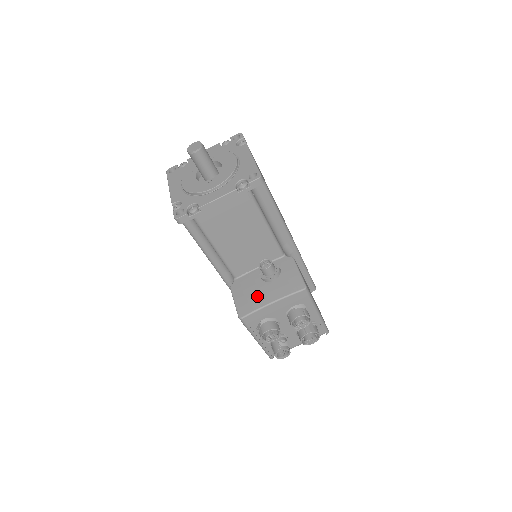
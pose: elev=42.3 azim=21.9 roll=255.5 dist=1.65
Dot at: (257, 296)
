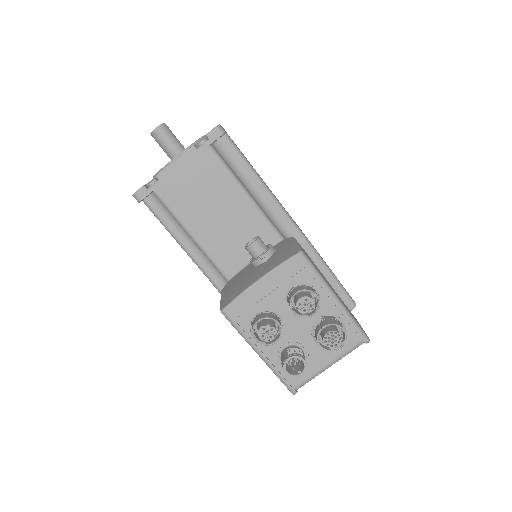
Dot at: (244, 282)
